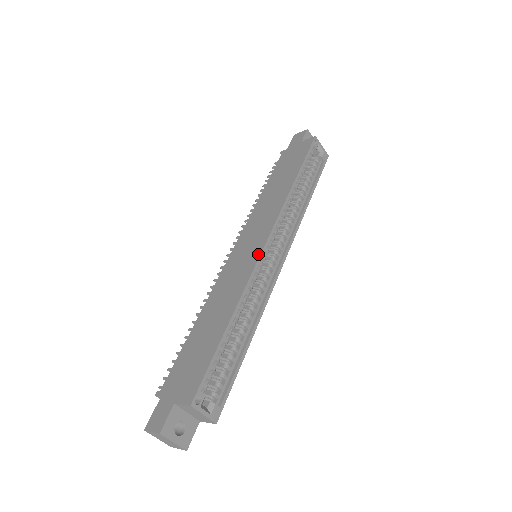
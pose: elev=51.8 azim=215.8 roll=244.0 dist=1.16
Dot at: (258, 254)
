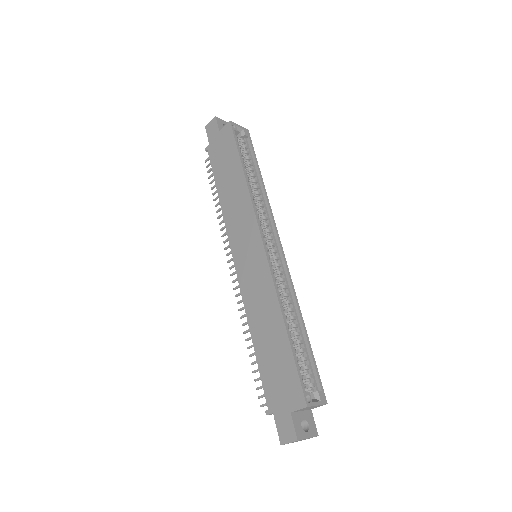
Dot at: (264, 257)
